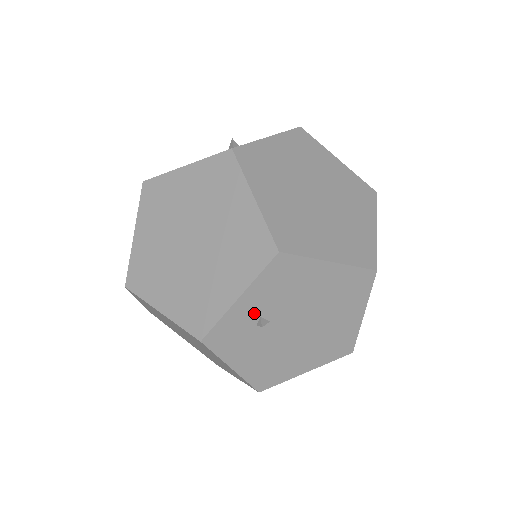
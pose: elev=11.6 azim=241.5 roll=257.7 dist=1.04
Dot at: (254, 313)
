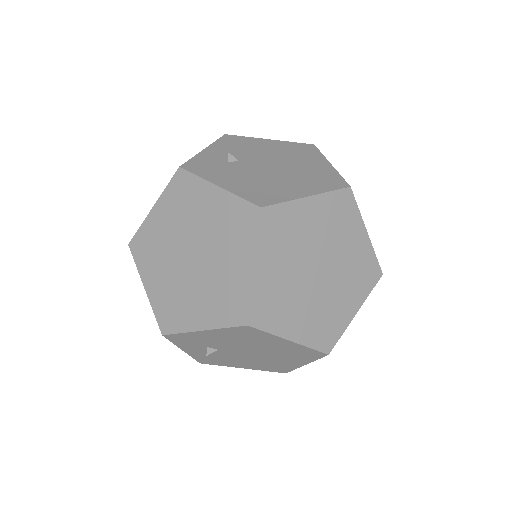
Dot at: (221, 157)
